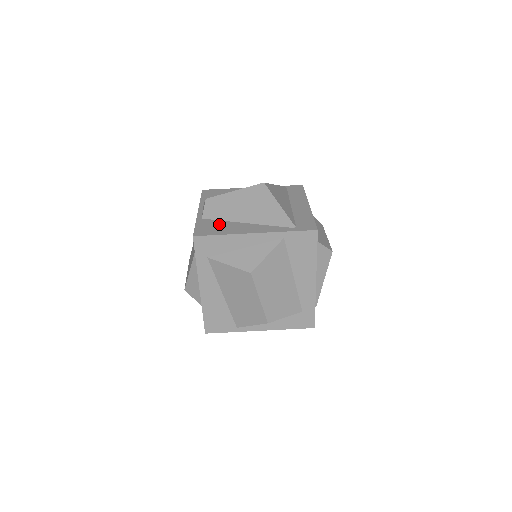
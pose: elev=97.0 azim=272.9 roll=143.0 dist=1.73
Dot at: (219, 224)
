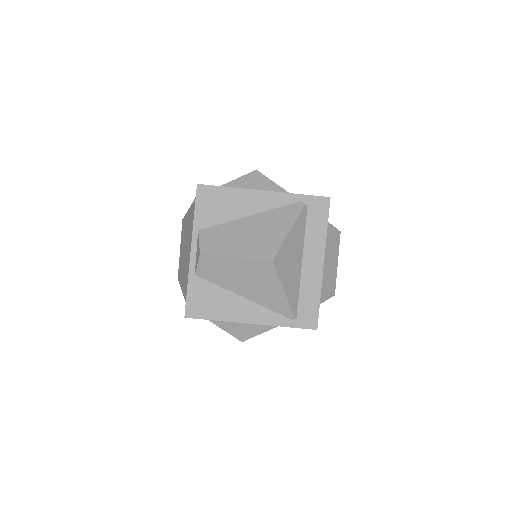
Dot at: (214, 295)
